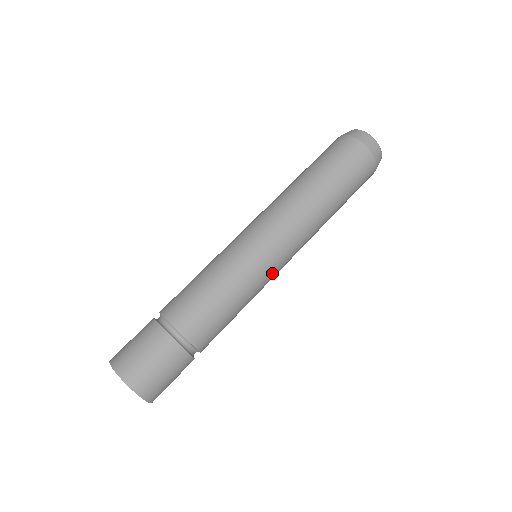
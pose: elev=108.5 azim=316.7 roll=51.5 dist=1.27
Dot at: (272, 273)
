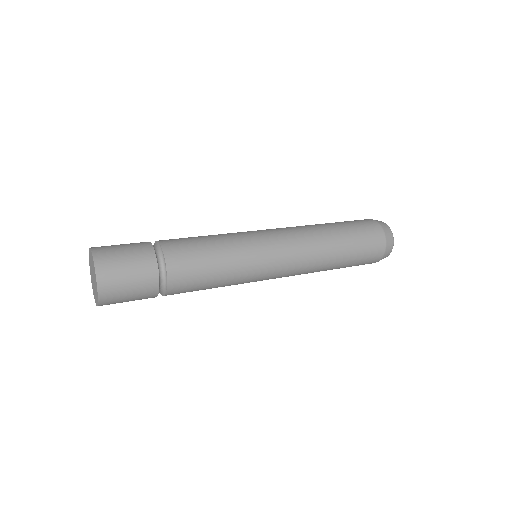
Dot at: (264, 261)
